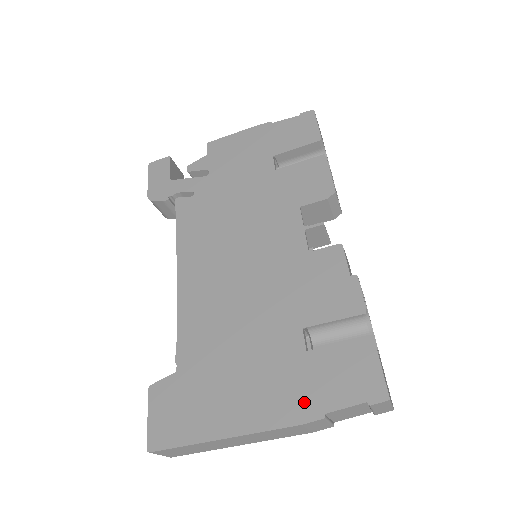
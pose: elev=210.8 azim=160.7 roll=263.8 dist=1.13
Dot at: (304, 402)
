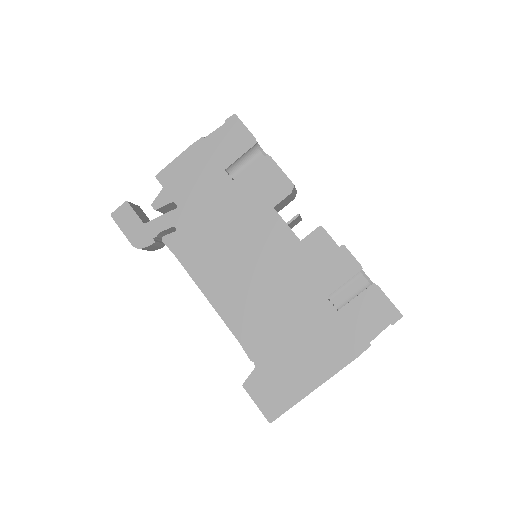
Dot at: (353, 343)
